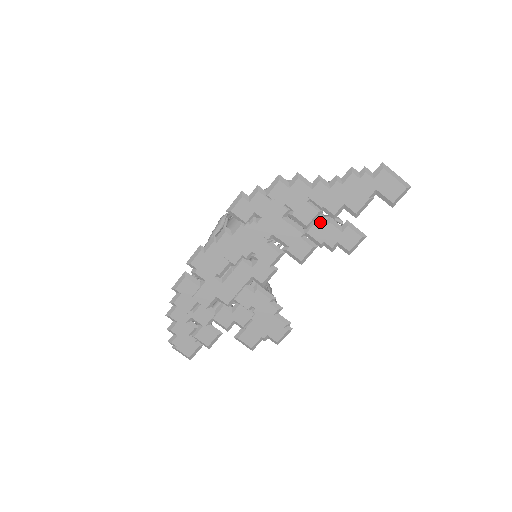
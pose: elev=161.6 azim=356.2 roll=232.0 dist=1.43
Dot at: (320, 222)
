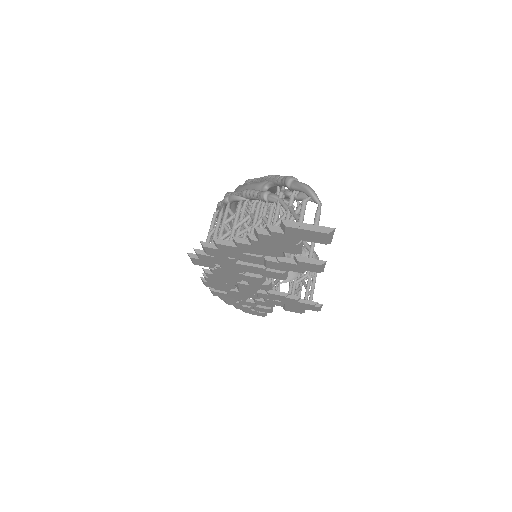
Dot at: (270, 262)
